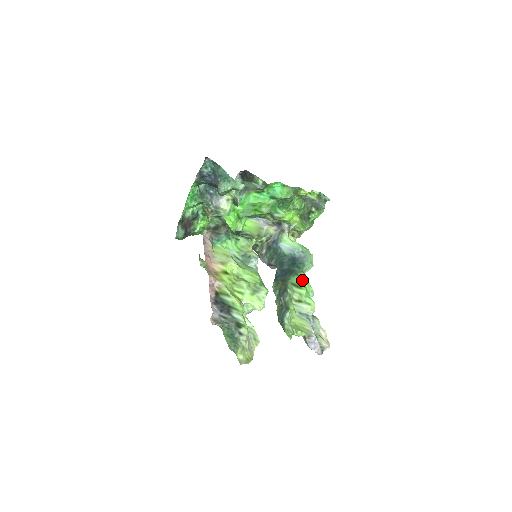
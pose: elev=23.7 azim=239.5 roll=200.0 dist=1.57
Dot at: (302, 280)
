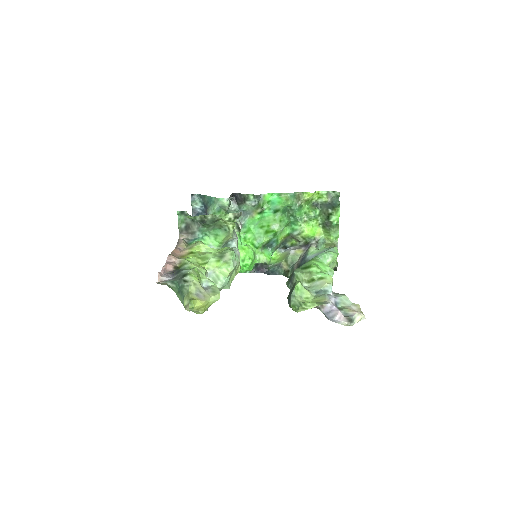
Dot at: (313, 261)
